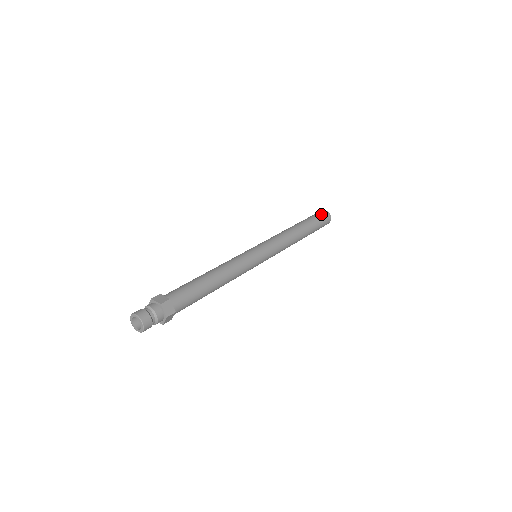
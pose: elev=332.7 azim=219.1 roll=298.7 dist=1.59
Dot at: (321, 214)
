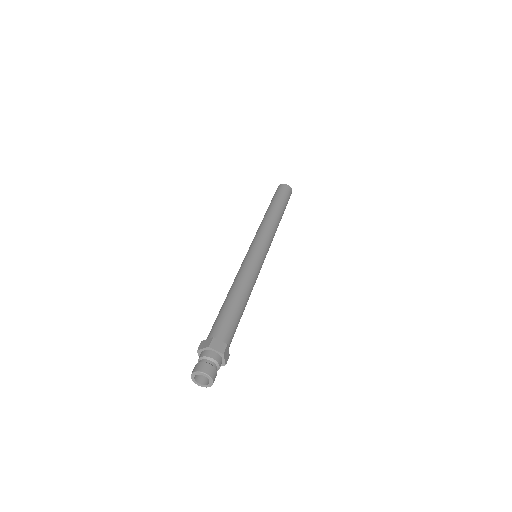
Dot at: (279, 189)
